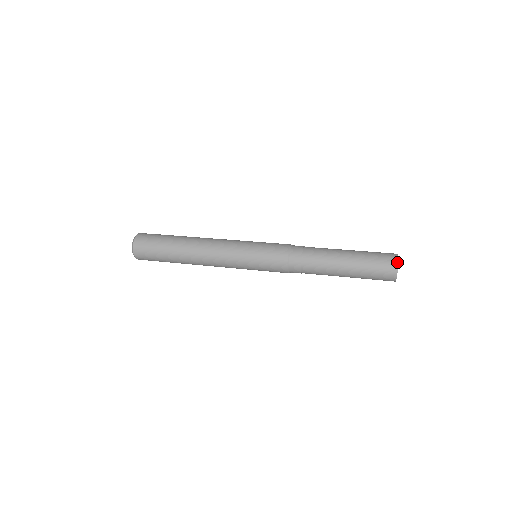
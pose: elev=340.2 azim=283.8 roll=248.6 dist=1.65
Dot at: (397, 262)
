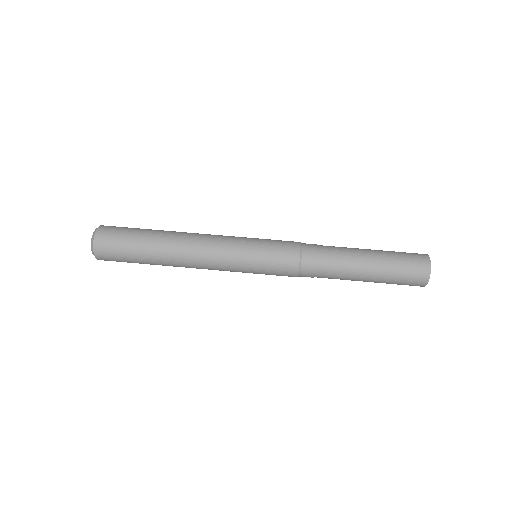
Dot at: (430, 267)
